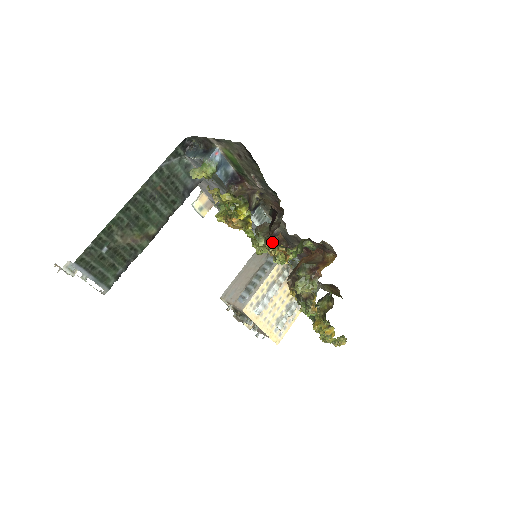
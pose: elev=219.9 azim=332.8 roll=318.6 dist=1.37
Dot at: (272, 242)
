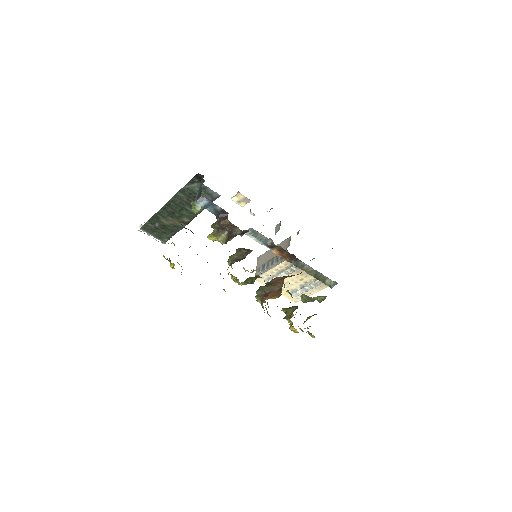
Dot at: occluded
